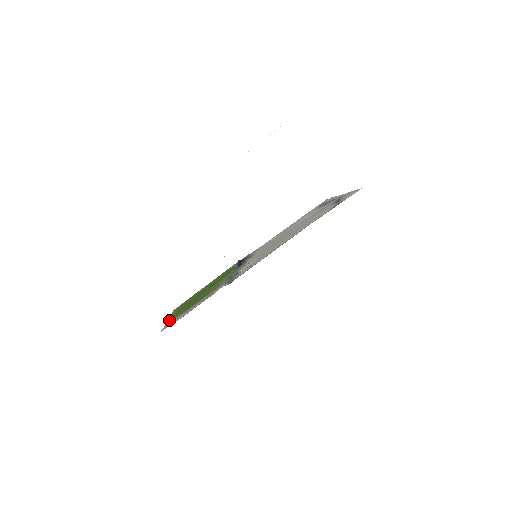
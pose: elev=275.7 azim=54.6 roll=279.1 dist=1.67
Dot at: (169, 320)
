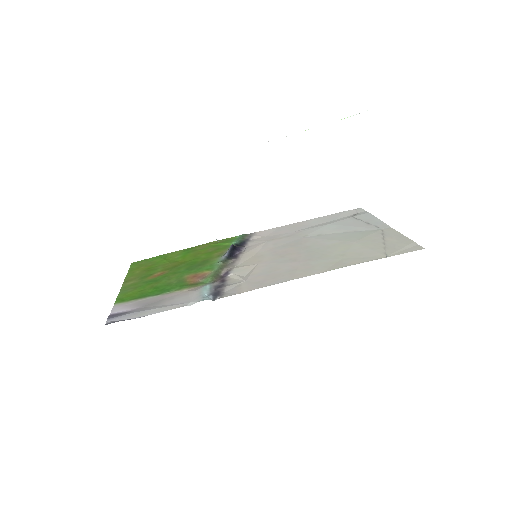
Dot at: (122, 295)
